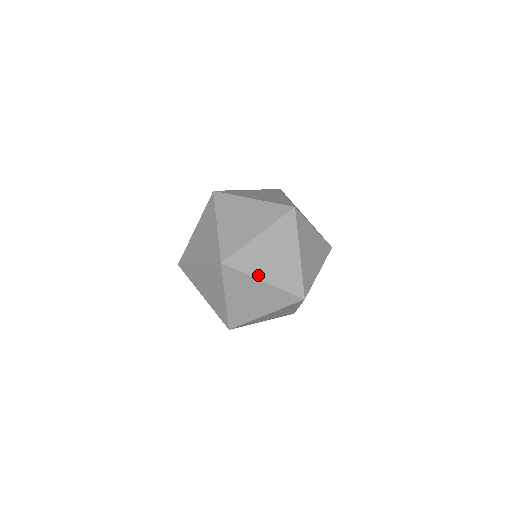
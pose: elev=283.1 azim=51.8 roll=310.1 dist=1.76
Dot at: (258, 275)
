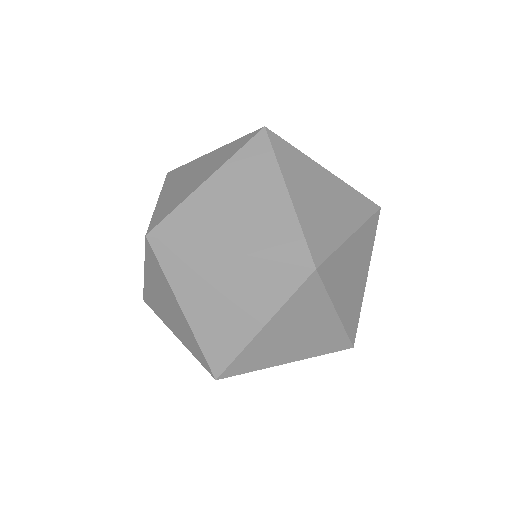
Dot at: (181, 296)
